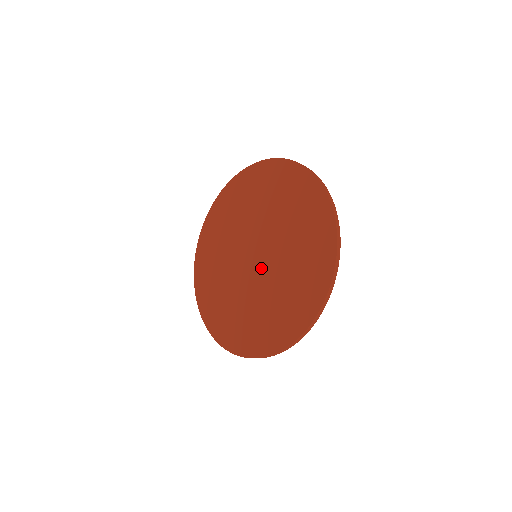
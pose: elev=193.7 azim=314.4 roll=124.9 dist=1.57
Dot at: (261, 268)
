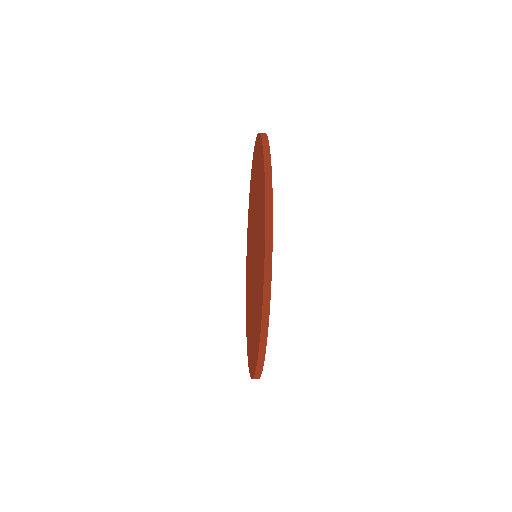
Dot at: (253, 274)
